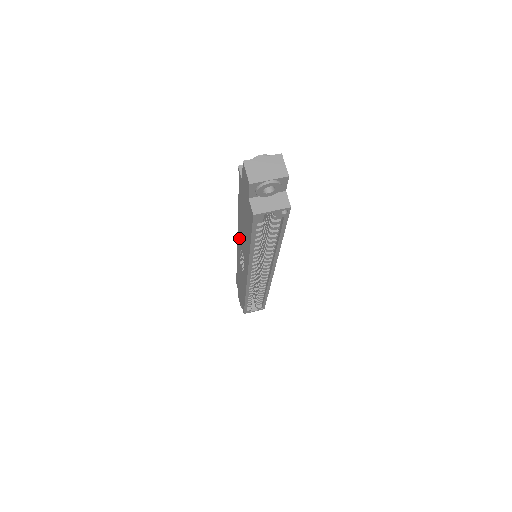
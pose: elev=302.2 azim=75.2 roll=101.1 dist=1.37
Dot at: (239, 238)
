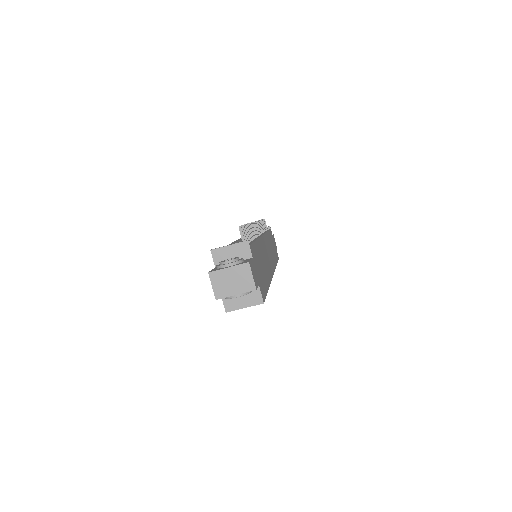
Dot at: occluded
